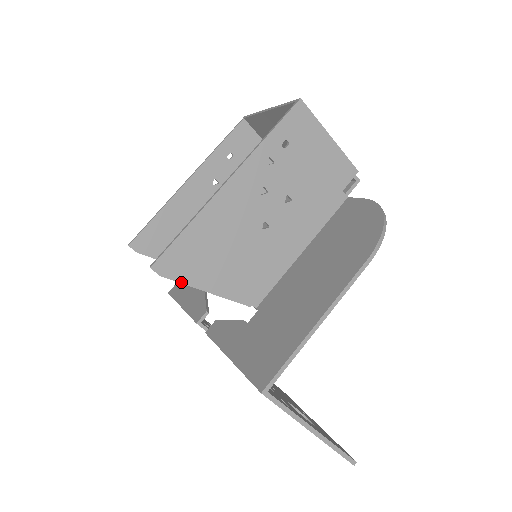
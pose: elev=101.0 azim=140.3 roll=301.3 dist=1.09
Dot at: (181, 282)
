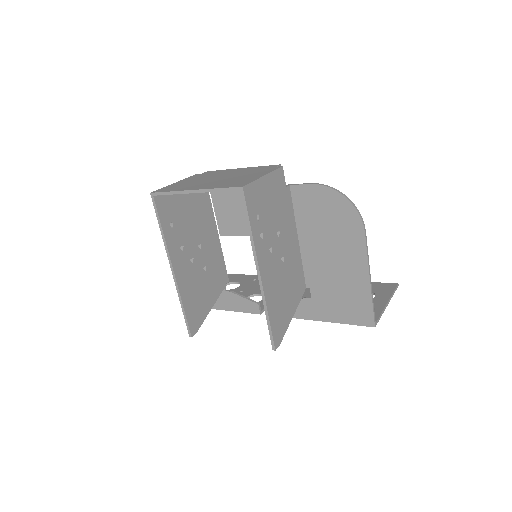
Dot at: occluded
